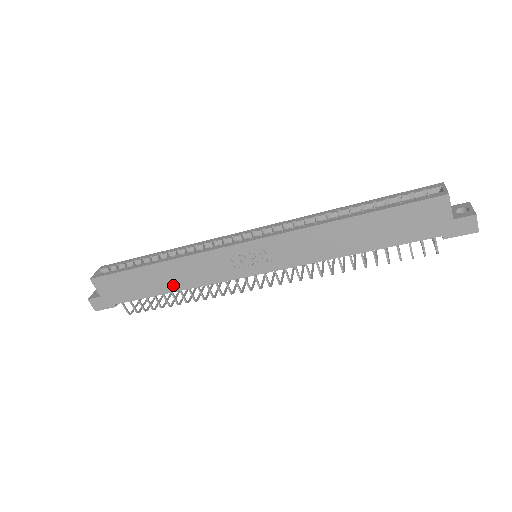
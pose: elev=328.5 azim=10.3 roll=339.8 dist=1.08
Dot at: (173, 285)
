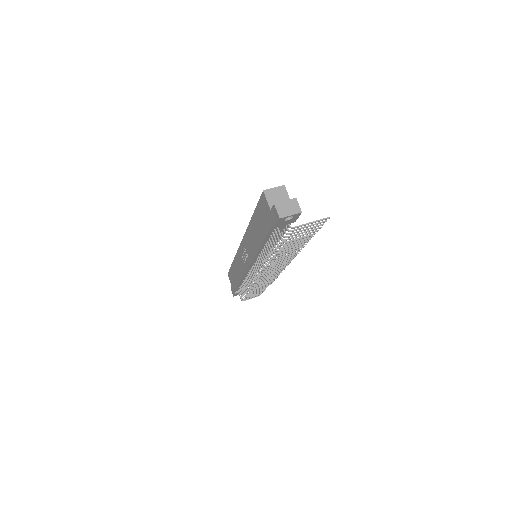
Dot at: (239, 277)
